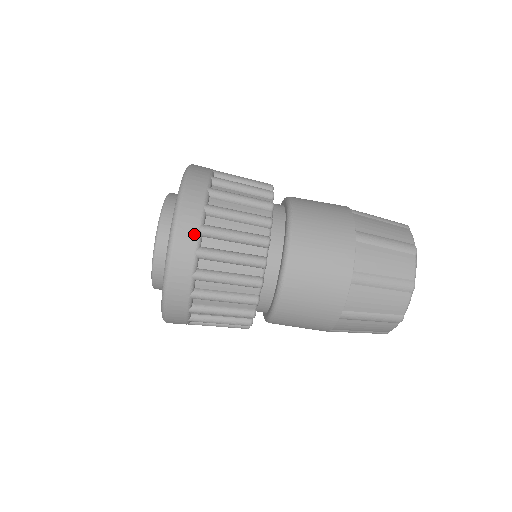
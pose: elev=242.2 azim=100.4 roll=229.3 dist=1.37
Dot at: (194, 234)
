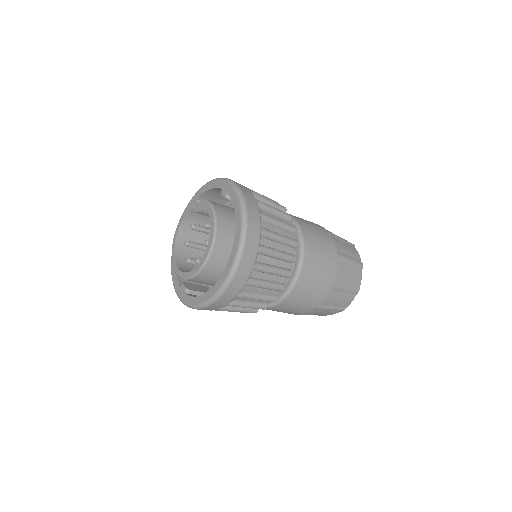
Dot at: (255, 252)
